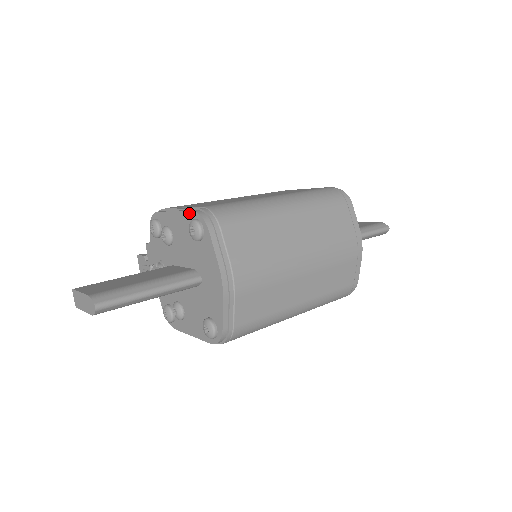
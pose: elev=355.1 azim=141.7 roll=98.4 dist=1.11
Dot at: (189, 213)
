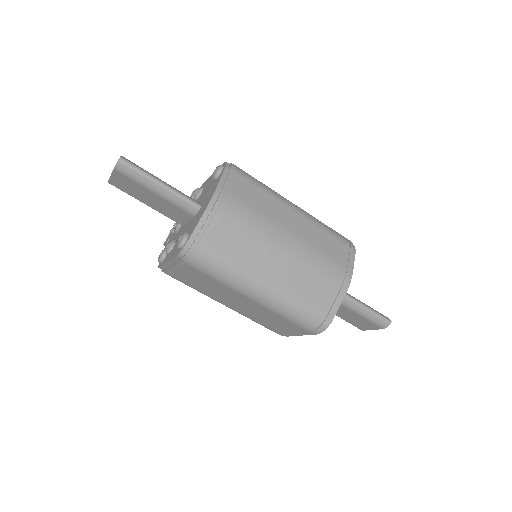
Dot at: occluded
